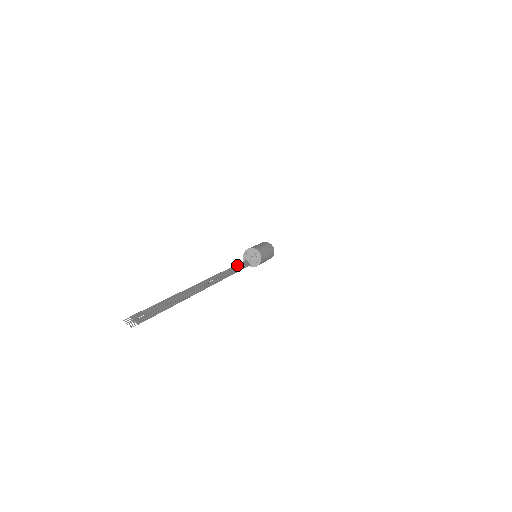
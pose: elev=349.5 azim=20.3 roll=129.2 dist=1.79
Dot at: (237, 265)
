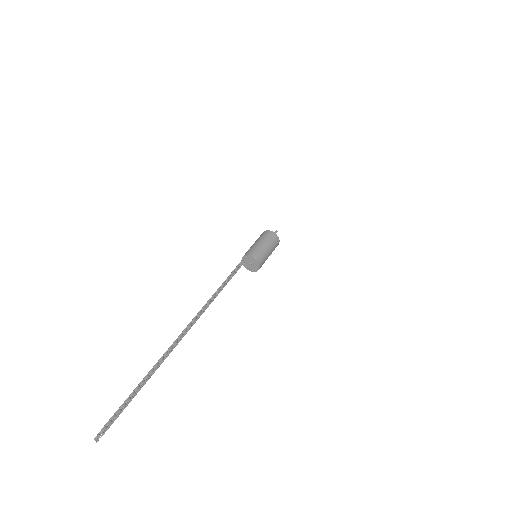
Dot at: (231, 275)
